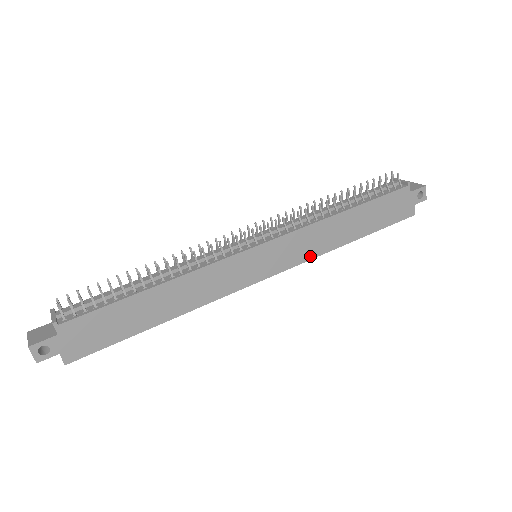
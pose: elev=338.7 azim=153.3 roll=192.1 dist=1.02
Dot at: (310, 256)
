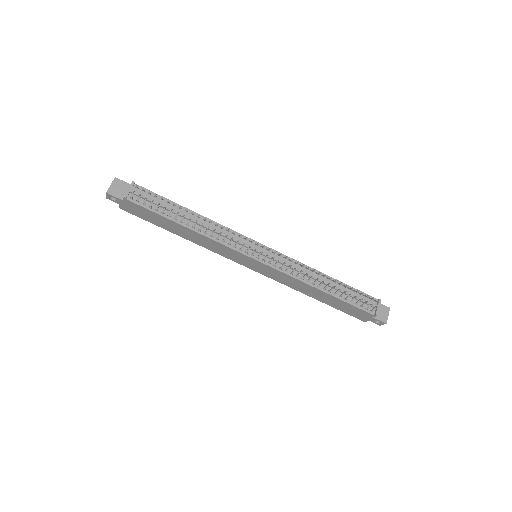
Dot at: (283, 283)
